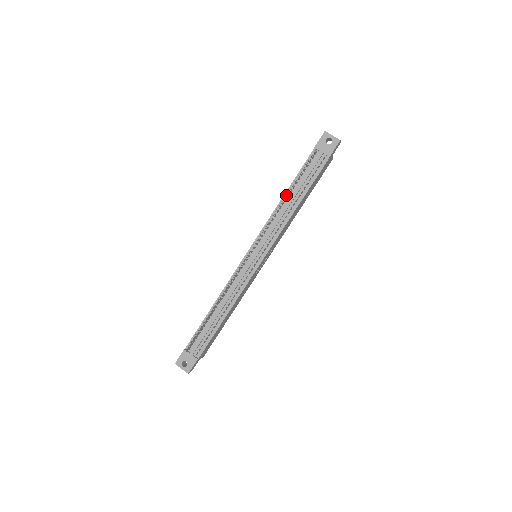
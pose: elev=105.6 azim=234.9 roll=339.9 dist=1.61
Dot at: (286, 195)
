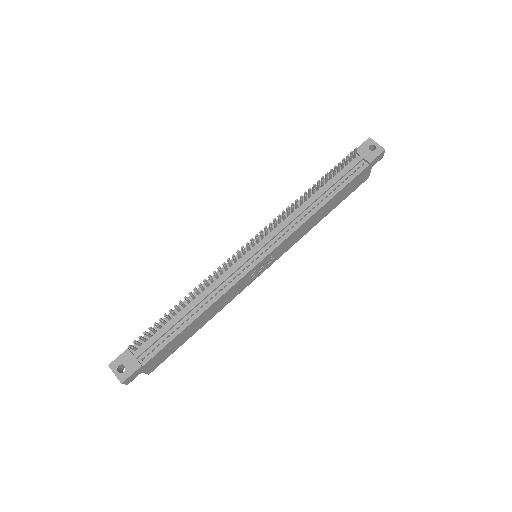
Dot at: (311, 192)
